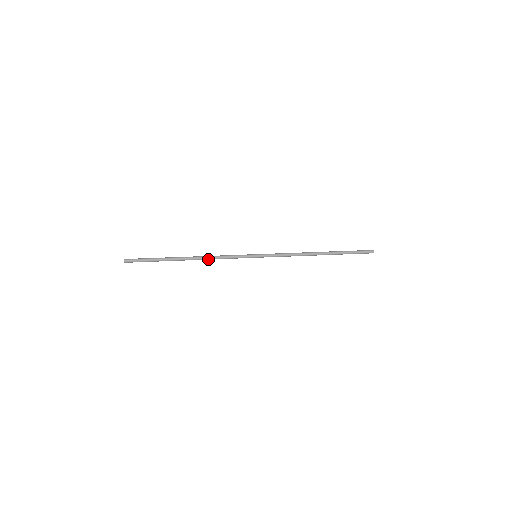
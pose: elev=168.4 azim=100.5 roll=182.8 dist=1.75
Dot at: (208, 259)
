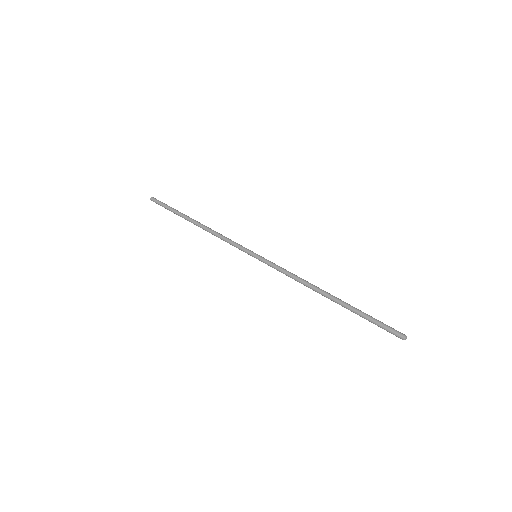
Dot at: (213, 233)
